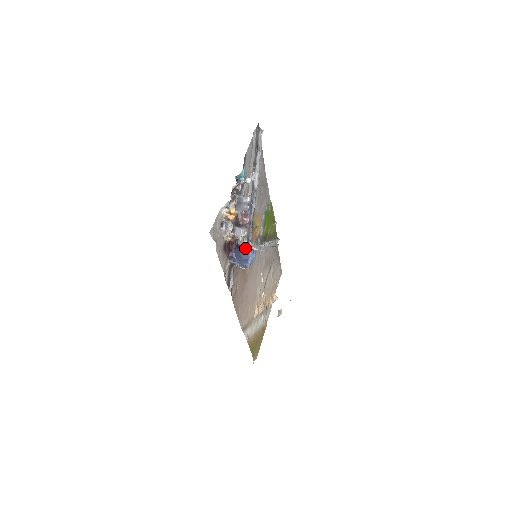
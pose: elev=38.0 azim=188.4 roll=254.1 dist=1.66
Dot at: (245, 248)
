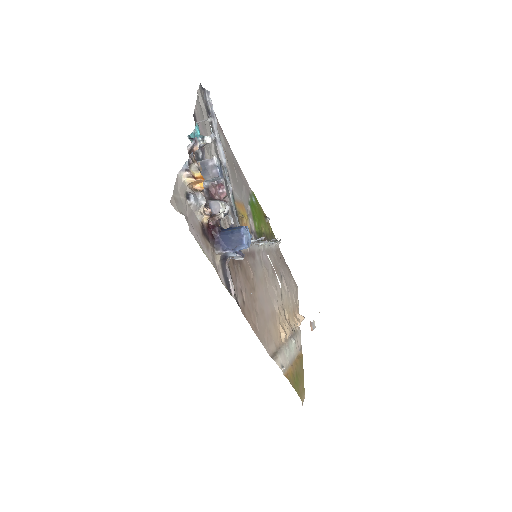
Dot at: occluded
